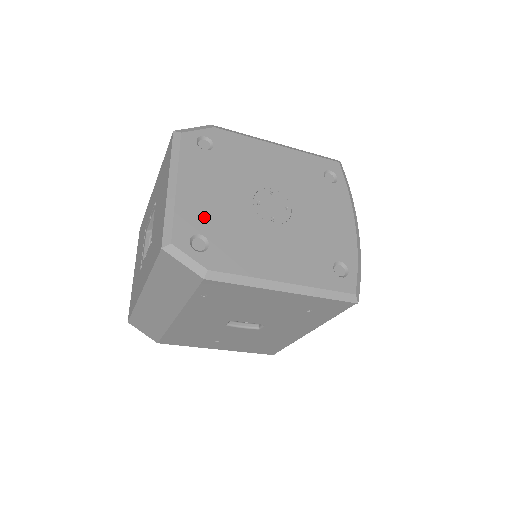
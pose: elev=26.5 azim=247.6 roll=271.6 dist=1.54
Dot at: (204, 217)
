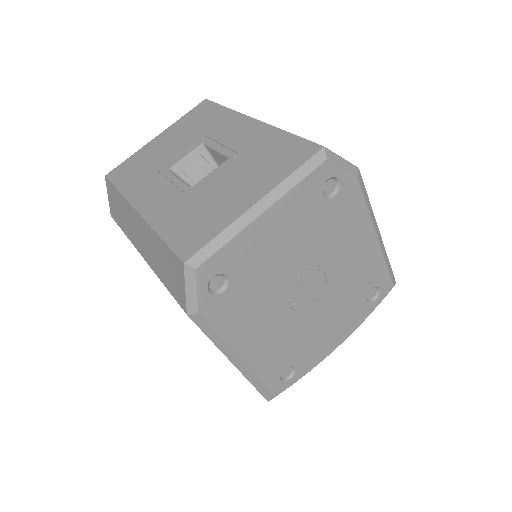
Dot at: (249, 263)
